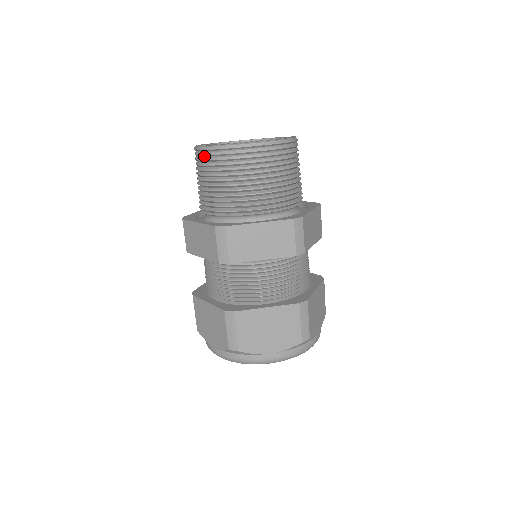
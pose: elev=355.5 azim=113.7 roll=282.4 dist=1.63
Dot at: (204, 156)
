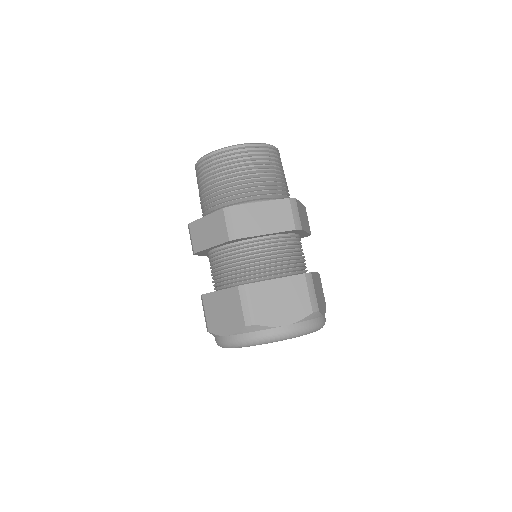
Dot at: (206, 163)
